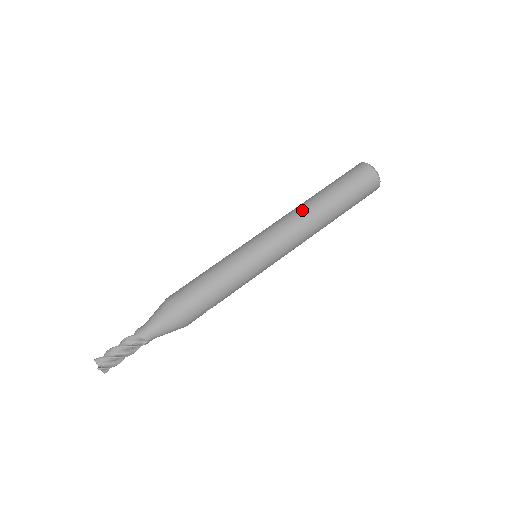
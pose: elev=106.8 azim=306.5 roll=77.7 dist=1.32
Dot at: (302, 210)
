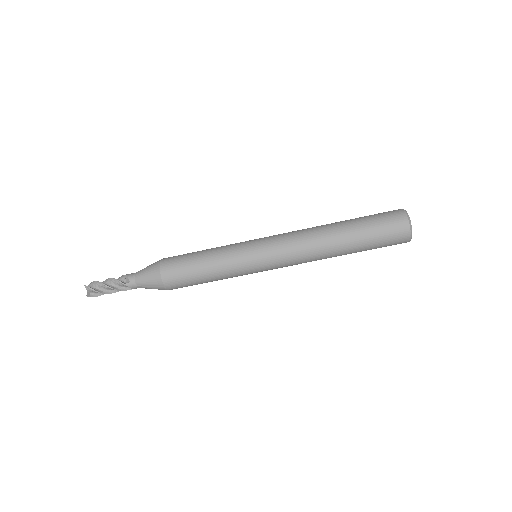
Dot at: (318, 243)
